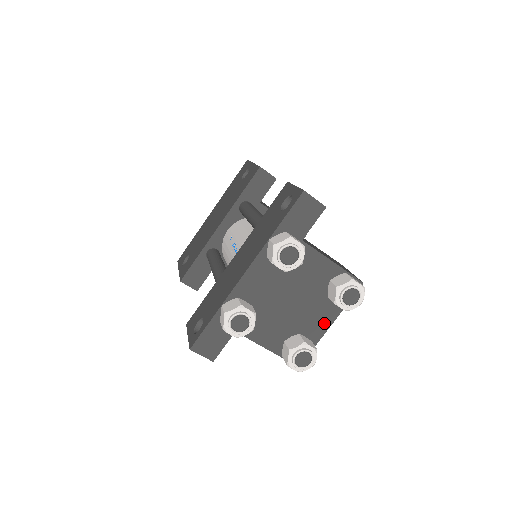
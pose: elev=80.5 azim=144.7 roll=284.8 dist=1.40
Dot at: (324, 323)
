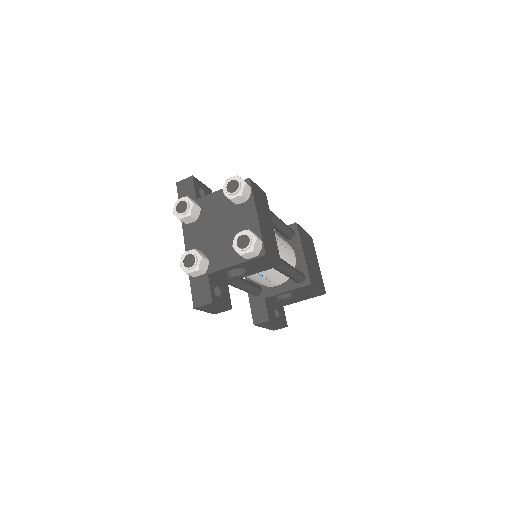
Dot at: (252, 218)
